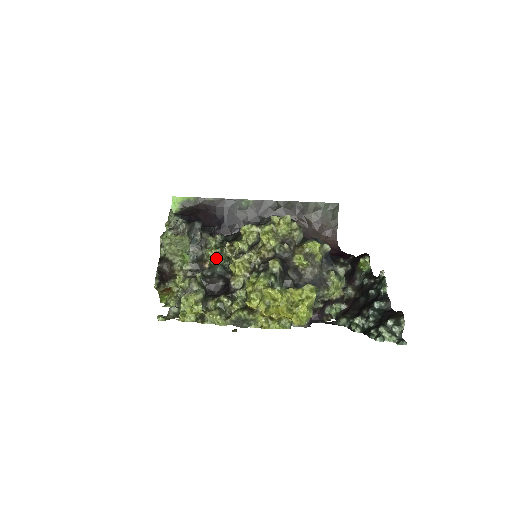
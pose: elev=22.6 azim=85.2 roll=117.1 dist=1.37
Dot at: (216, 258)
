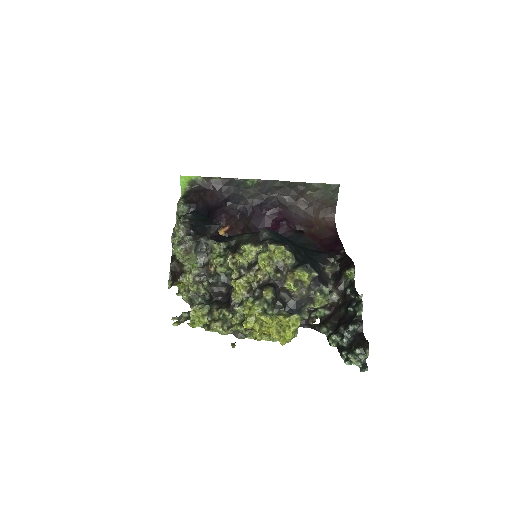
Dot at: (220, 269)
